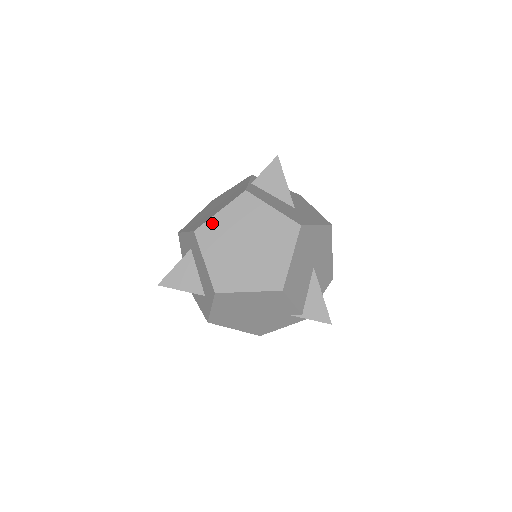
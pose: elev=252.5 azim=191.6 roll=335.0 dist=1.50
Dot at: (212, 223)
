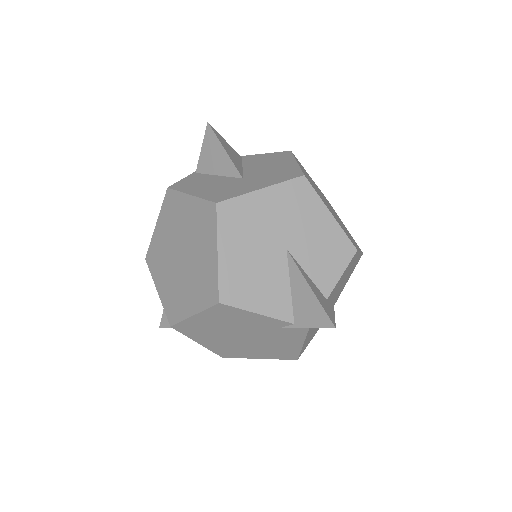
Dot at: (154, 243)
